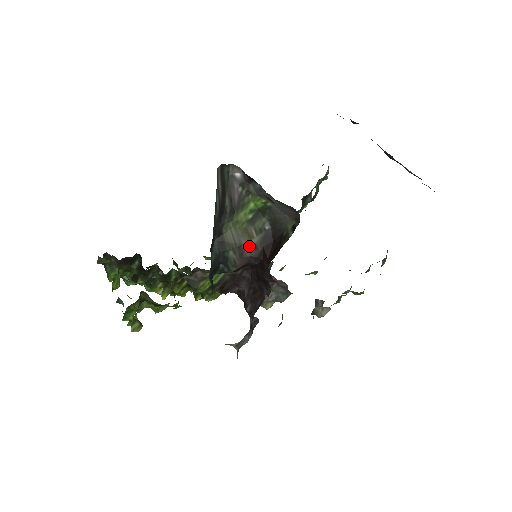
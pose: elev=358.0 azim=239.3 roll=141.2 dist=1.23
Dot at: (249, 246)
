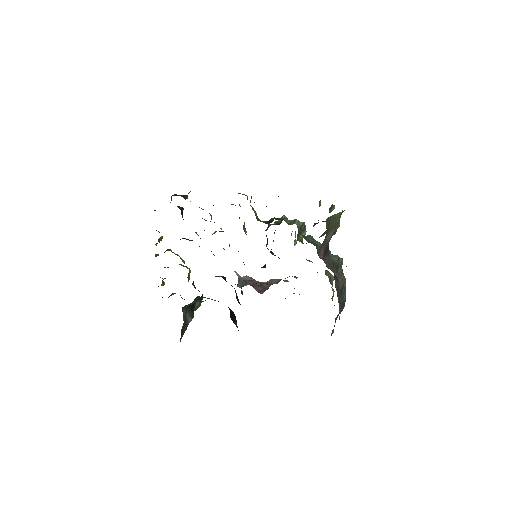
Dot at: occluded
